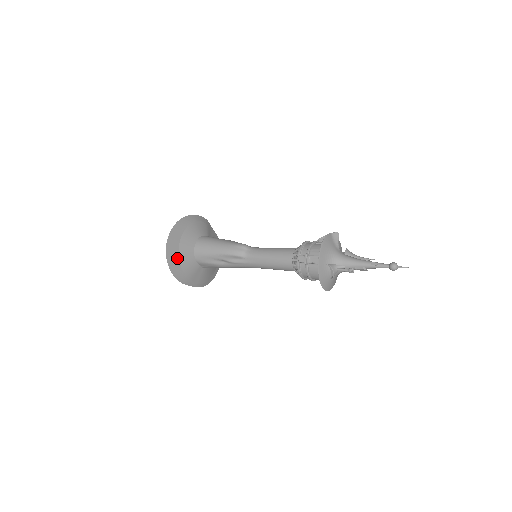
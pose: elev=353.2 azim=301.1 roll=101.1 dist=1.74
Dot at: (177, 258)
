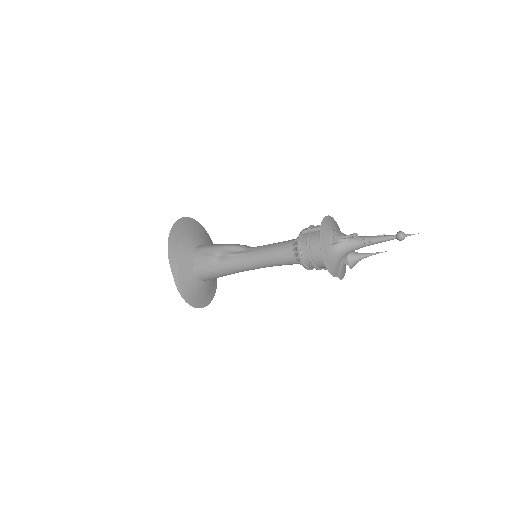
Dot at: (181, 235)
